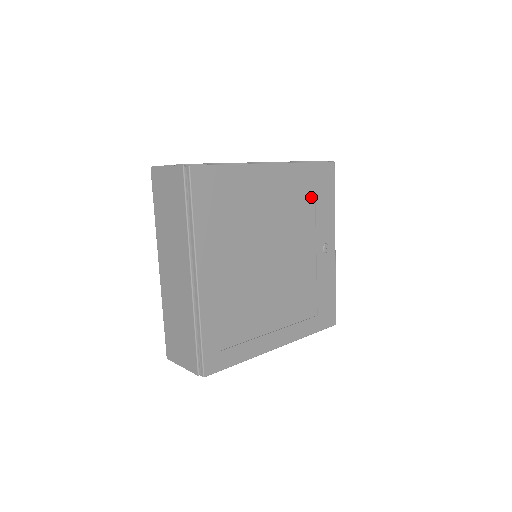
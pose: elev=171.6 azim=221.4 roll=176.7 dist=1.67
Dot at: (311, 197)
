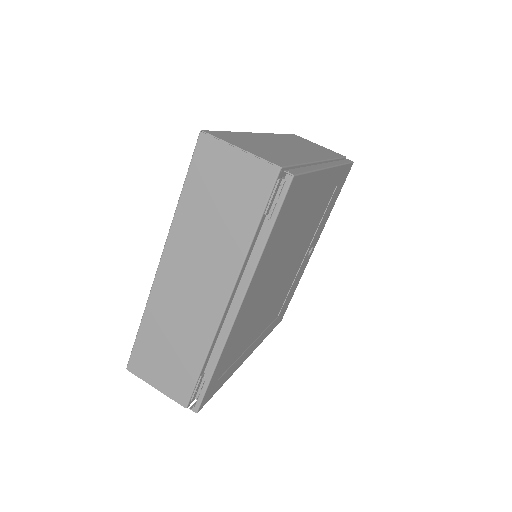
Dot at: (328, 201)
